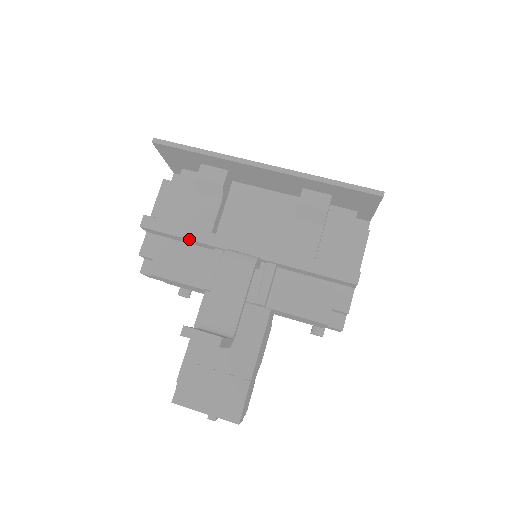
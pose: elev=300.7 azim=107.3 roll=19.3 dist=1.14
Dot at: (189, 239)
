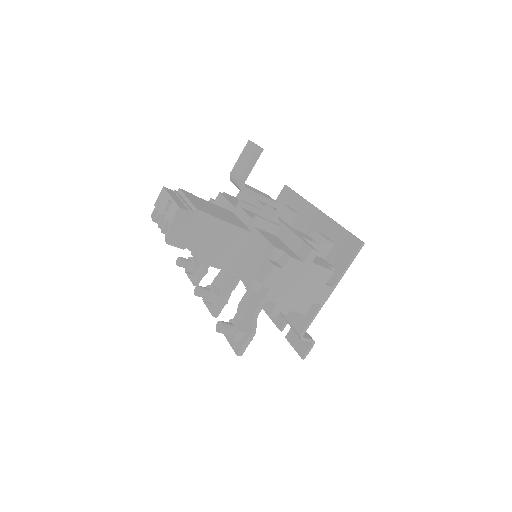
Dot at: (256, 199)
